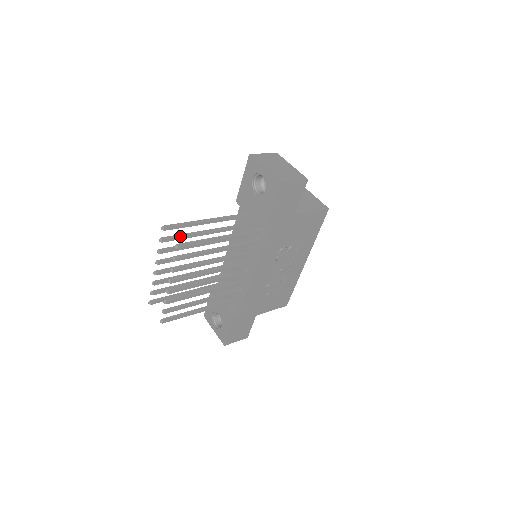
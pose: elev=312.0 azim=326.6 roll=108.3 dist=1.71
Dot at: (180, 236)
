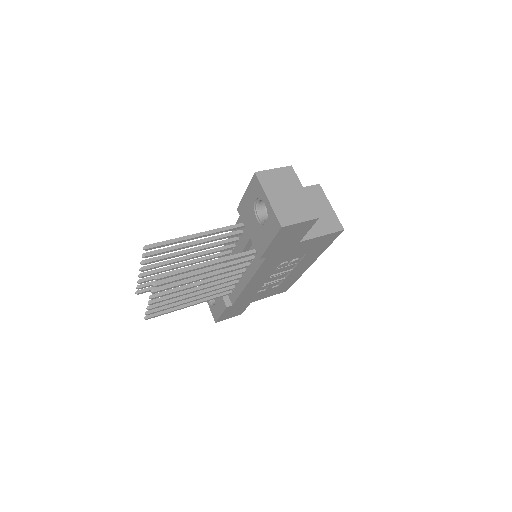
Dot at: (166, 250)
